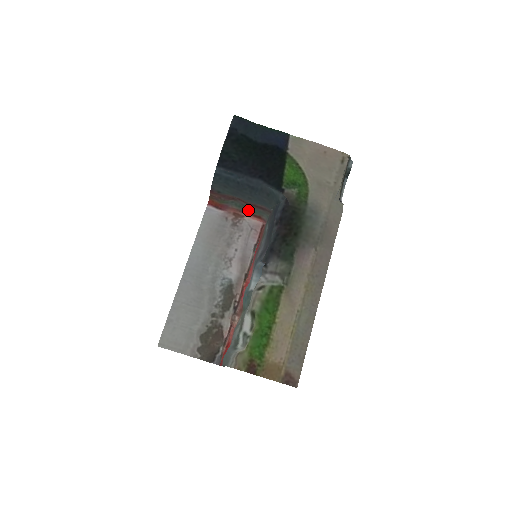
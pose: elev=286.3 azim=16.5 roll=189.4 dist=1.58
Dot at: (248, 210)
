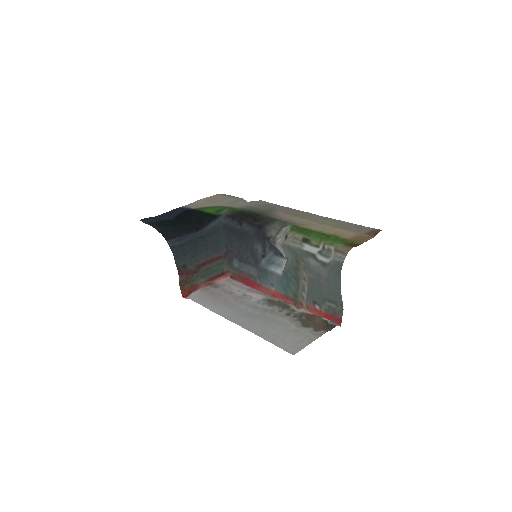
Dot at: (212, 273)
